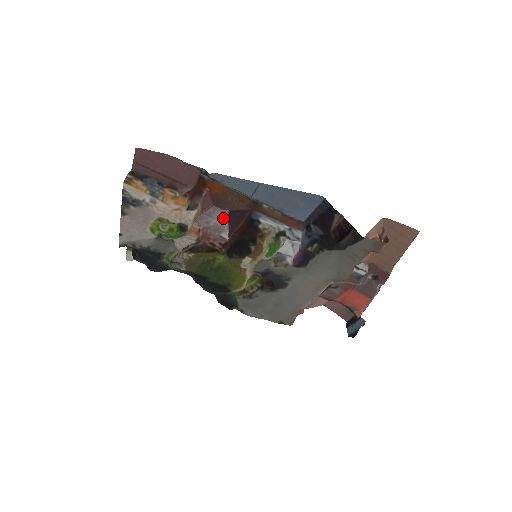
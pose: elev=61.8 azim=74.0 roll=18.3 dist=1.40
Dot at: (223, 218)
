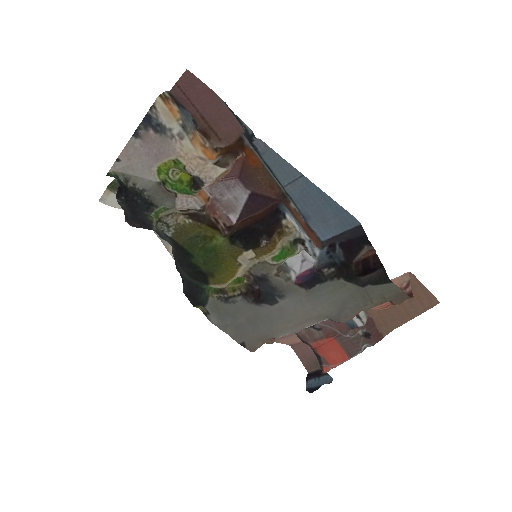
Dot at: (241, 197)
